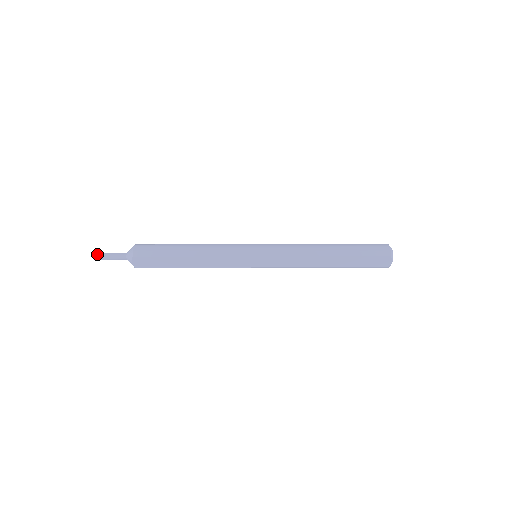
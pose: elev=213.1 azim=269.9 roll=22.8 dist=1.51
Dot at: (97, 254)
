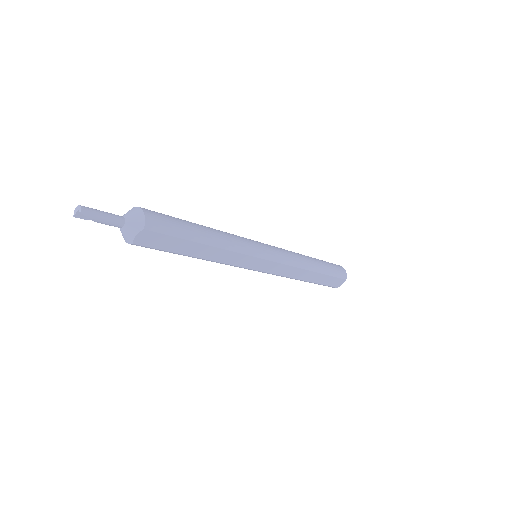
Dot at: (80, 208)
